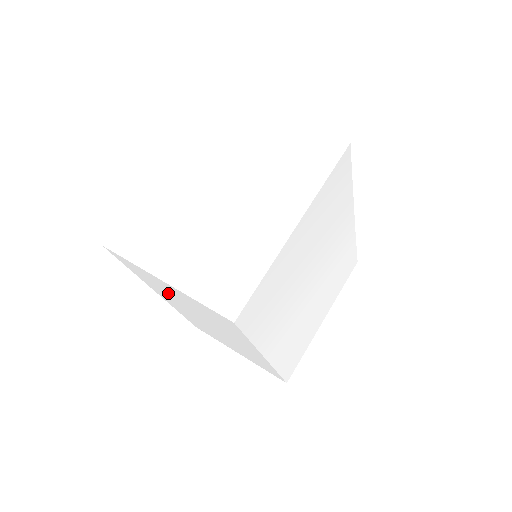
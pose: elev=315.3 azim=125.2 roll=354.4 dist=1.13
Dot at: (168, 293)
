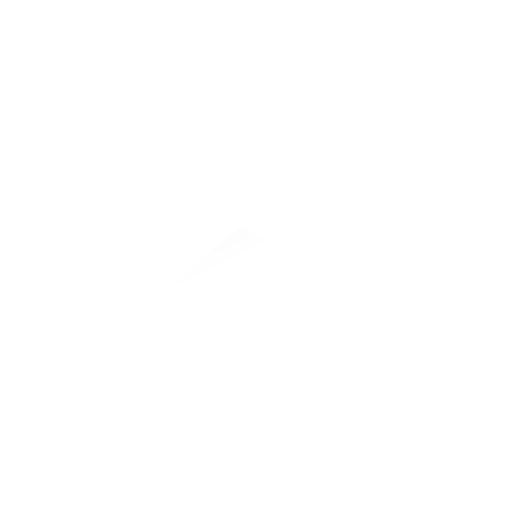
Dot at: occluded
